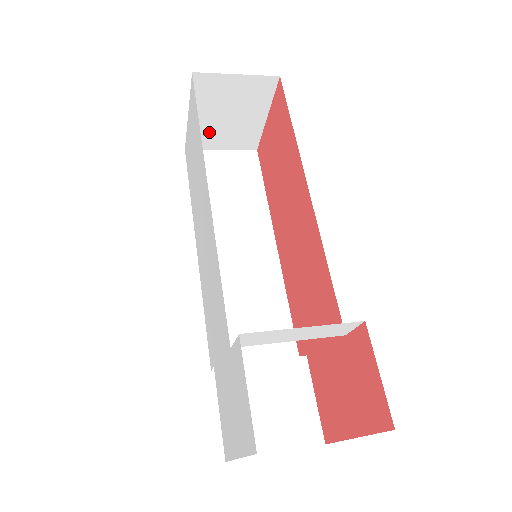
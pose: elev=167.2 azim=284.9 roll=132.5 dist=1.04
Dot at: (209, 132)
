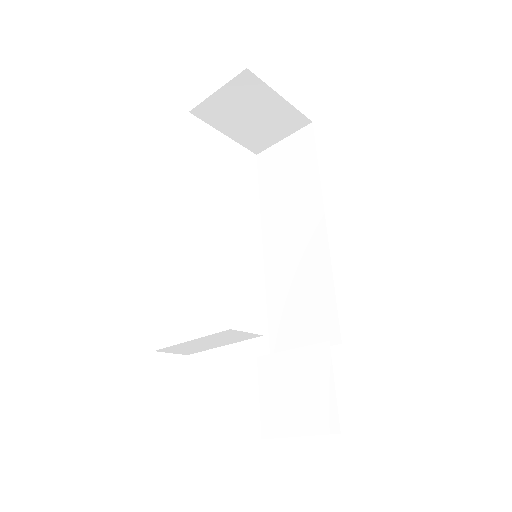
Dot at: (256, 135)
